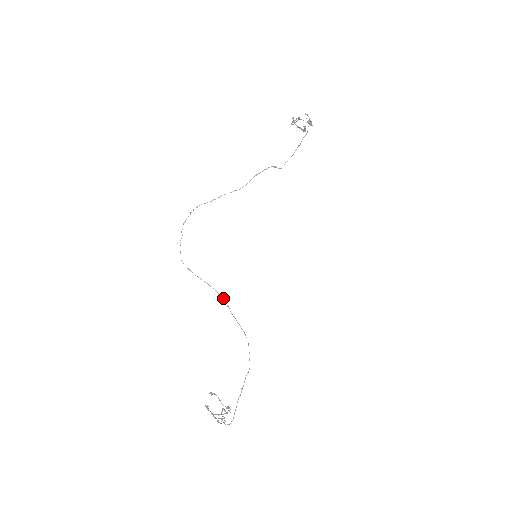
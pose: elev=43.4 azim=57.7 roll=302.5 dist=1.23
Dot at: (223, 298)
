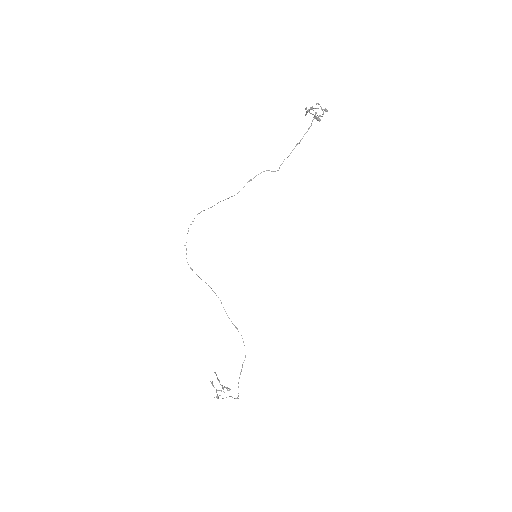
Dot at: occluded
